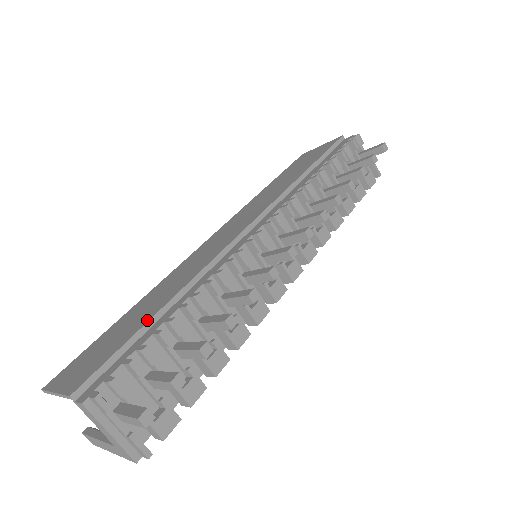
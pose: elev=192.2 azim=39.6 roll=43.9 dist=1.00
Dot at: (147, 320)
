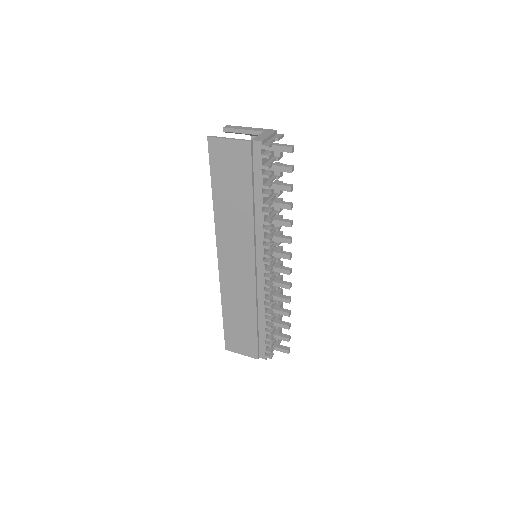
Dot at: (256, 329)
